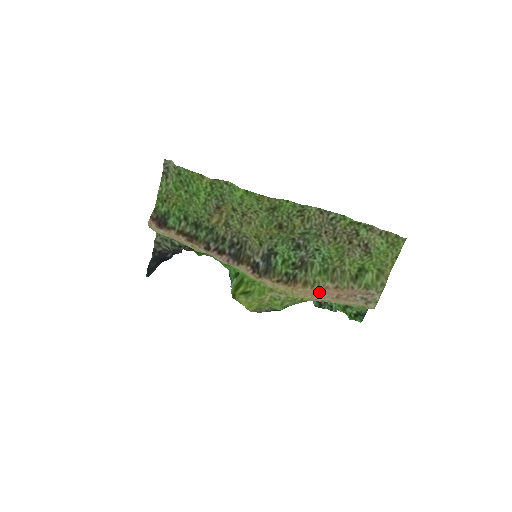
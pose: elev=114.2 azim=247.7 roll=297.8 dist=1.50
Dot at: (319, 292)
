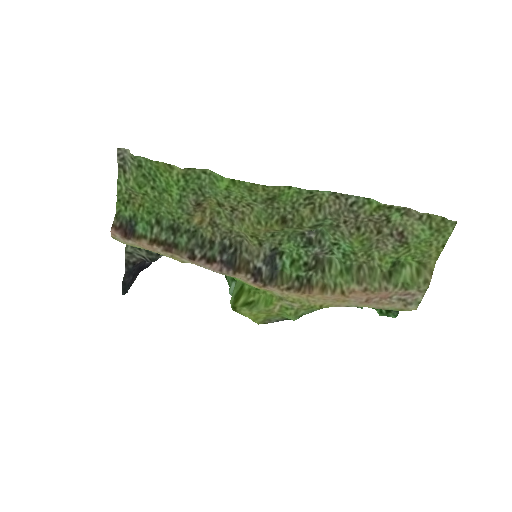
Dot at: (343, 297)
